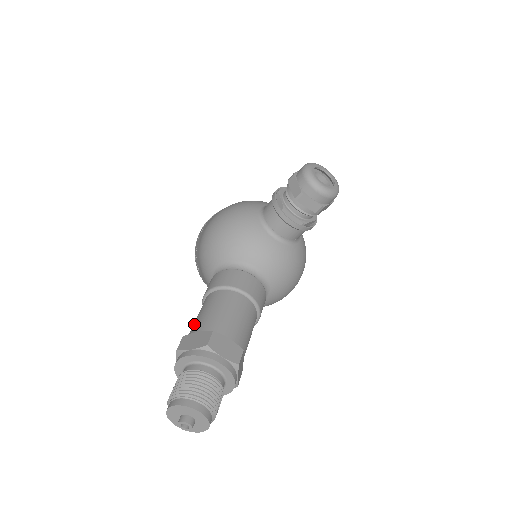
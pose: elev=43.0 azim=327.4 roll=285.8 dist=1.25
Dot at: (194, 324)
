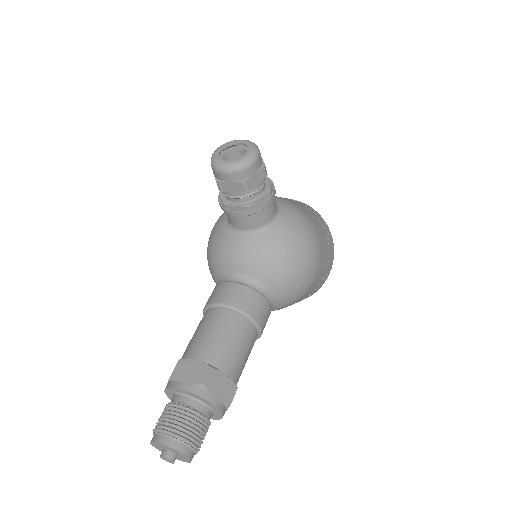
Dot at: occluded
